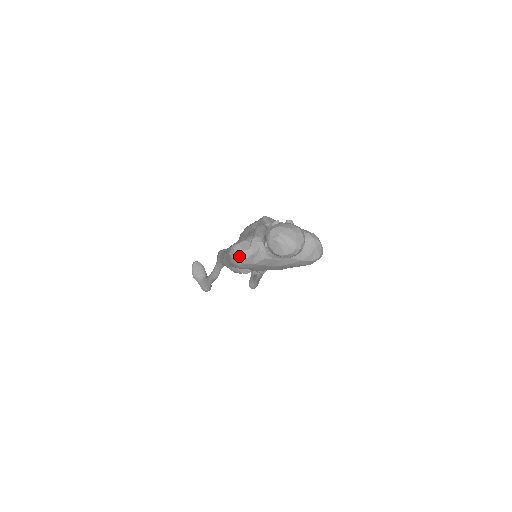
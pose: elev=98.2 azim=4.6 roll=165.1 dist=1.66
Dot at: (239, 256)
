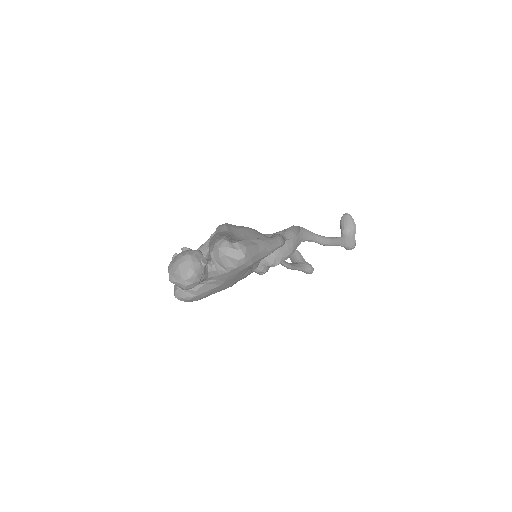
Dot at: (177, 298)
